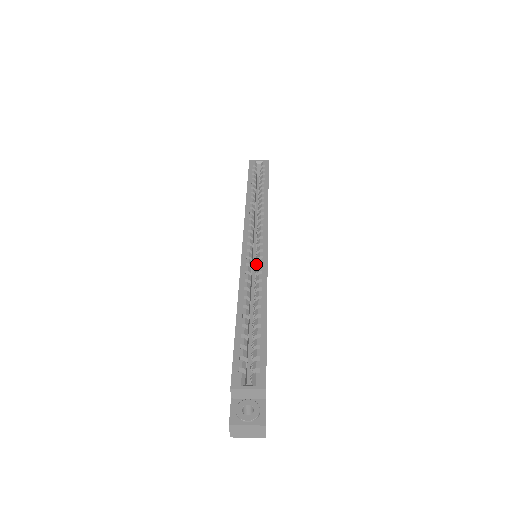
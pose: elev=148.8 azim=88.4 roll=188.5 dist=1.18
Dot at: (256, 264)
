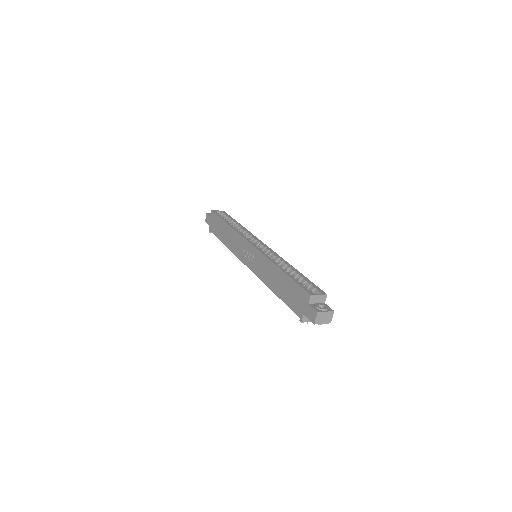
Dot at: occluded
